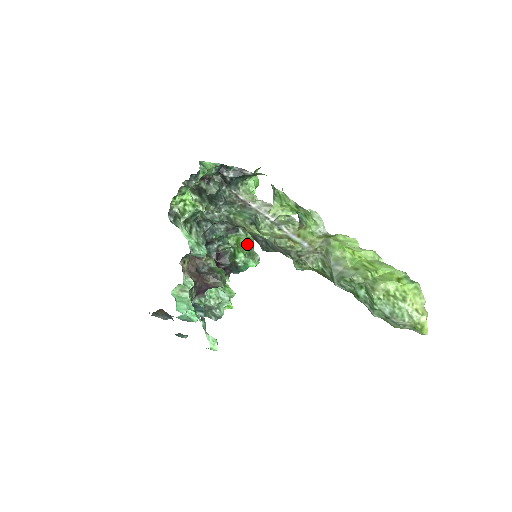
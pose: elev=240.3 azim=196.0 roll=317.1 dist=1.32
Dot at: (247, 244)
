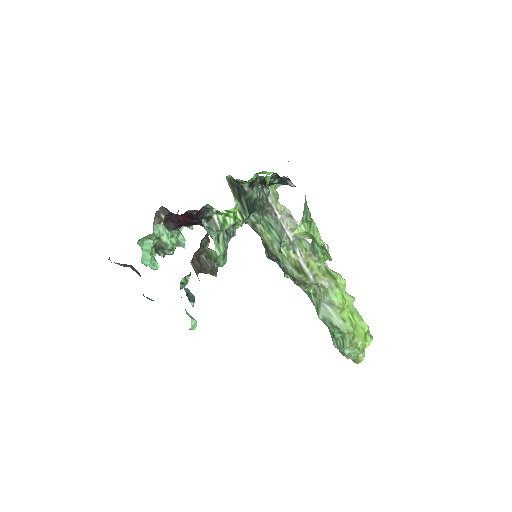
Dot at: occluded
